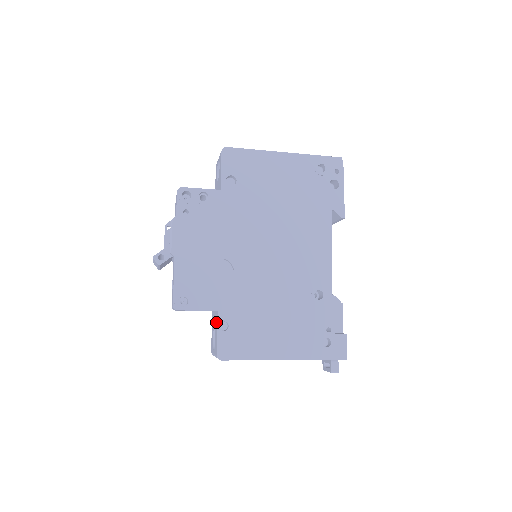
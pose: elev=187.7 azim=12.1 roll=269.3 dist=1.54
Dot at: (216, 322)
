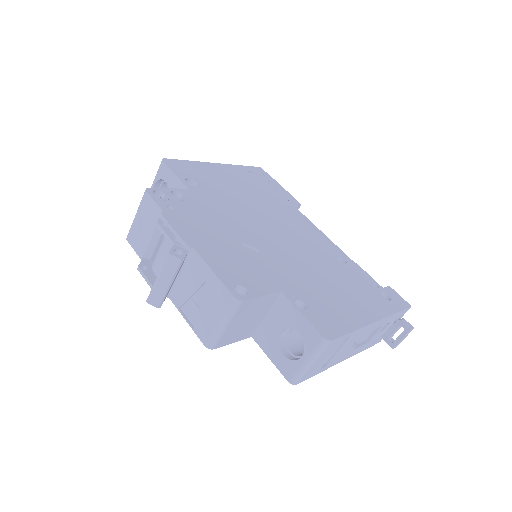
Dot at: (286, 310)
